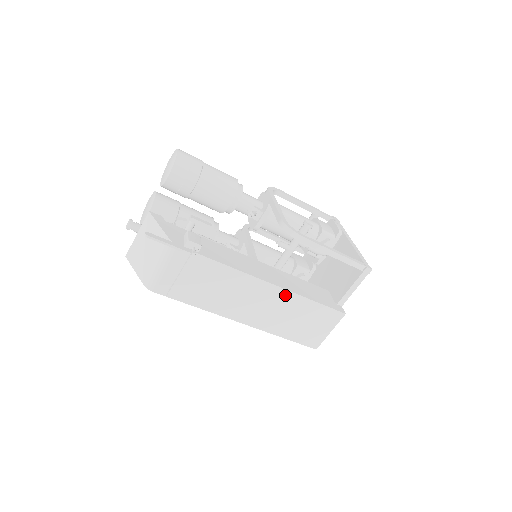
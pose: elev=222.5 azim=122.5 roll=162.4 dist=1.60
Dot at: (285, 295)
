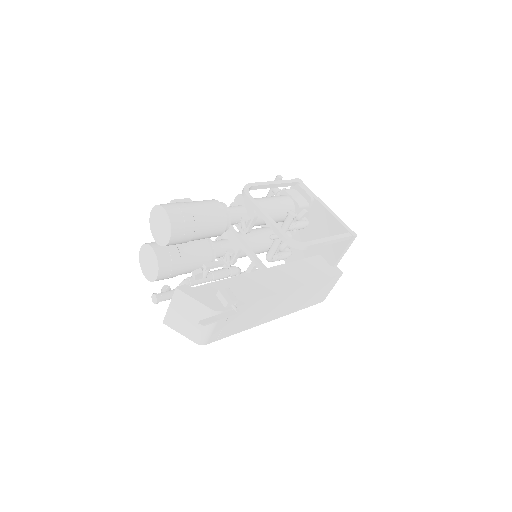
Dot at: (301, 289)
